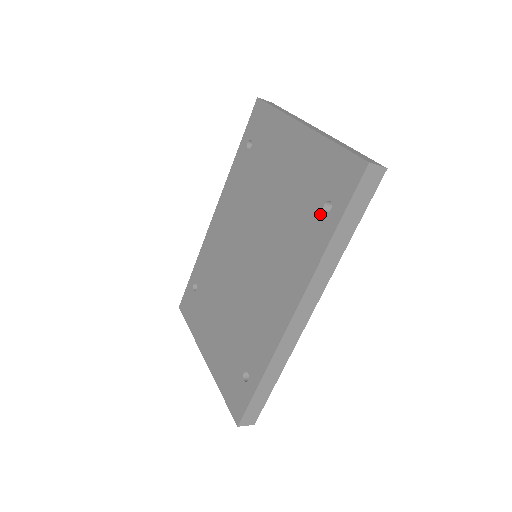
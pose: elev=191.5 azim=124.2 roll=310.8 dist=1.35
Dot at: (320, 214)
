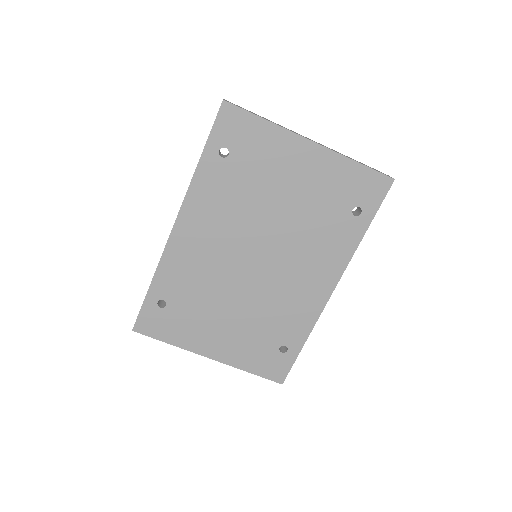
Dot at: (350, 217)
